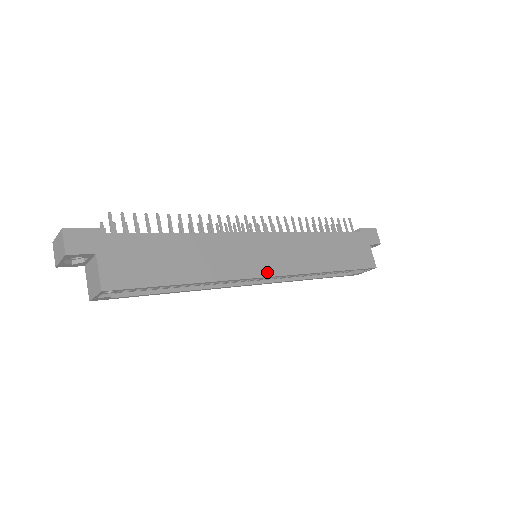
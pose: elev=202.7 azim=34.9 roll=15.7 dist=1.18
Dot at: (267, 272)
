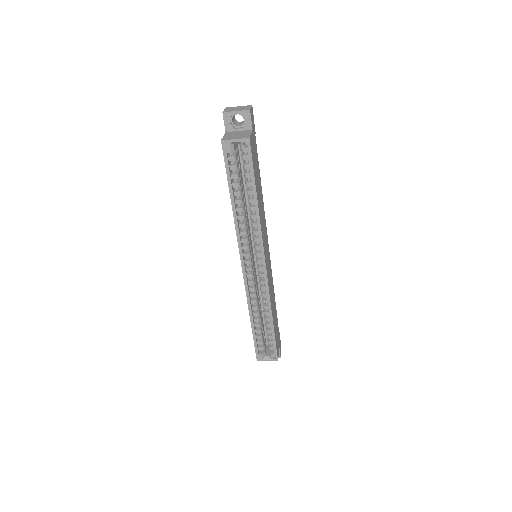
Dot at: (266, 262)
